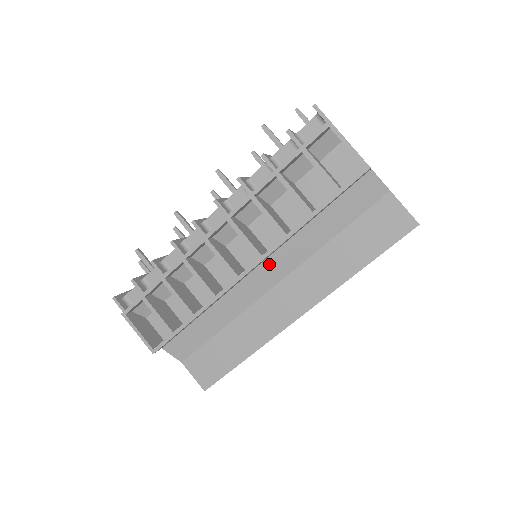
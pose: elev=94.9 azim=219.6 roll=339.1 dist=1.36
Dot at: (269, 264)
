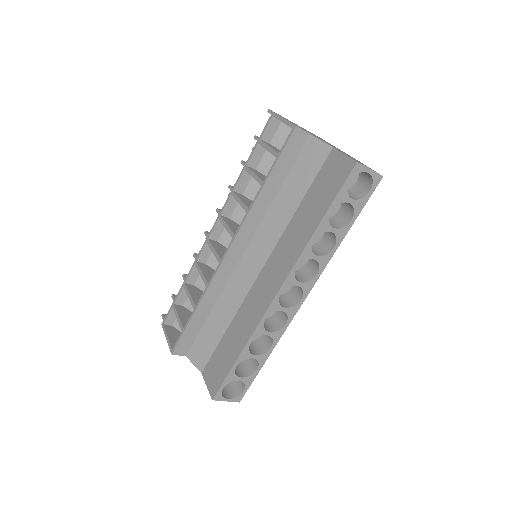
Dot at: (252, 250)
